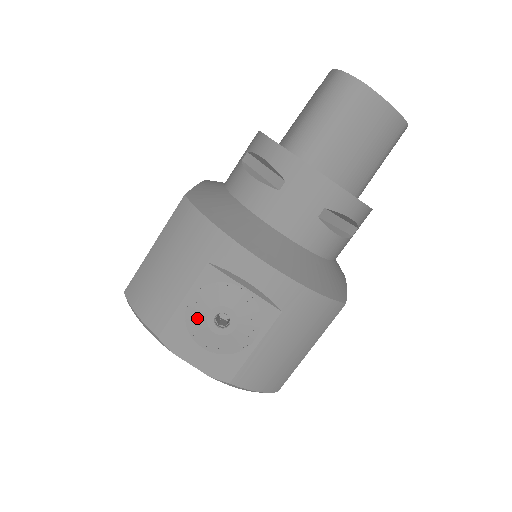
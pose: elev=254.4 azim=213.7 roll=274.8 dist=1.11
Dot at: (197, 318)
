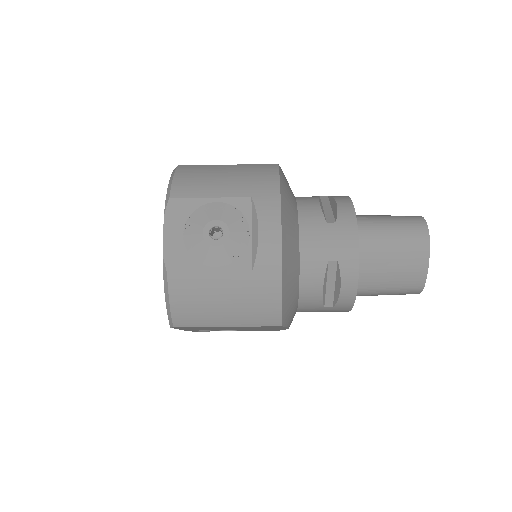
Dot at: (205, 215)
